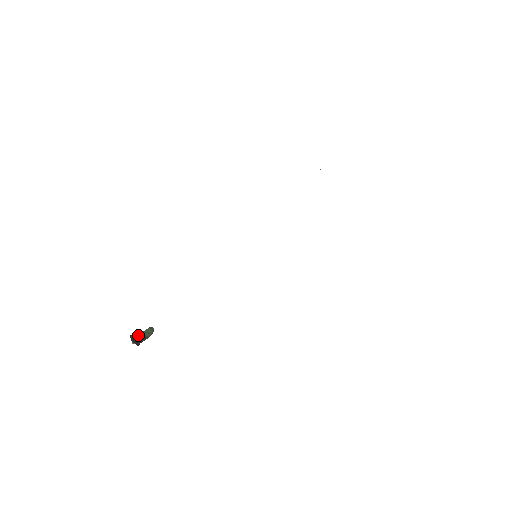
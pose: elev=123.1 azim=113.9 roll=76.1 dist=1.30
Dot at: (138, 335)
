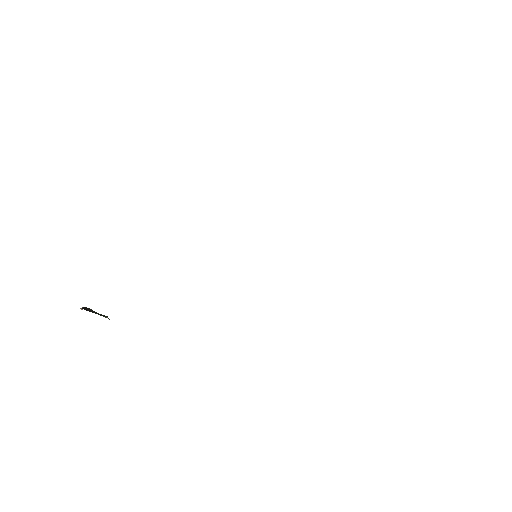
Dot at: (93, 311)
